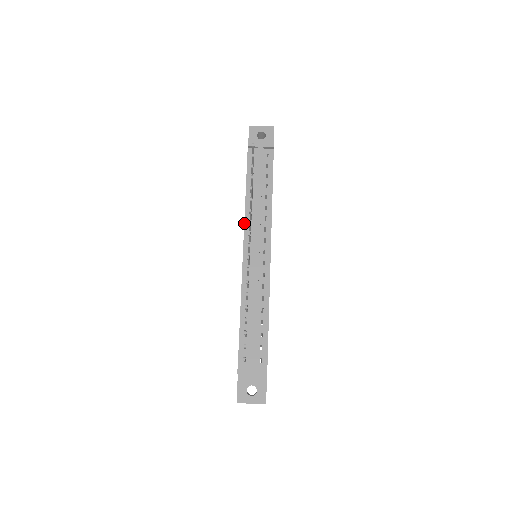
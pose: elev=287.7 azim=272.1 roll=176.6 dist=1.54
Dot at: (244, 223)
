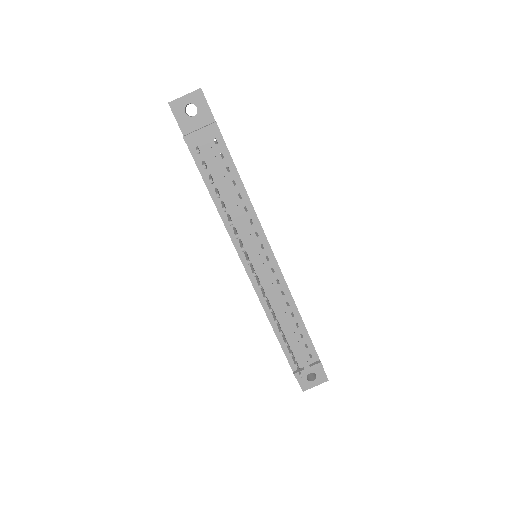
Dot at: occluded
